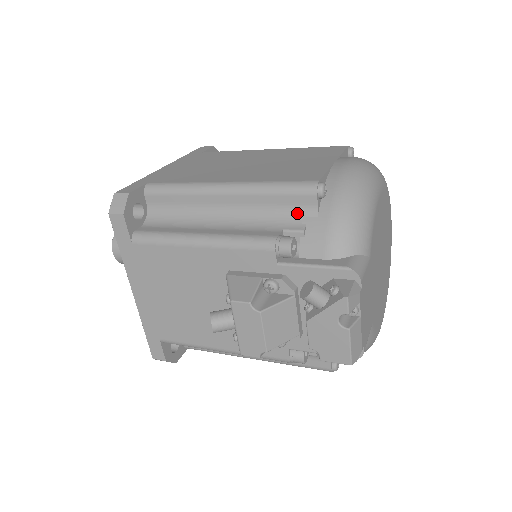
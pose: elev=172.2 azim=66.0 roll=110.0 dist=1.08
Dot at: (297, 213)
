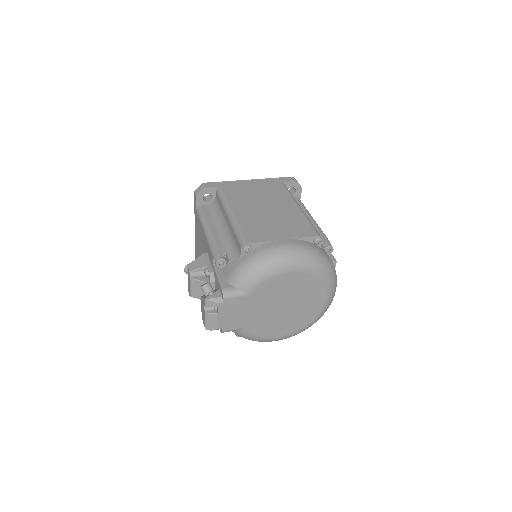
Dot at: (236, 250)
